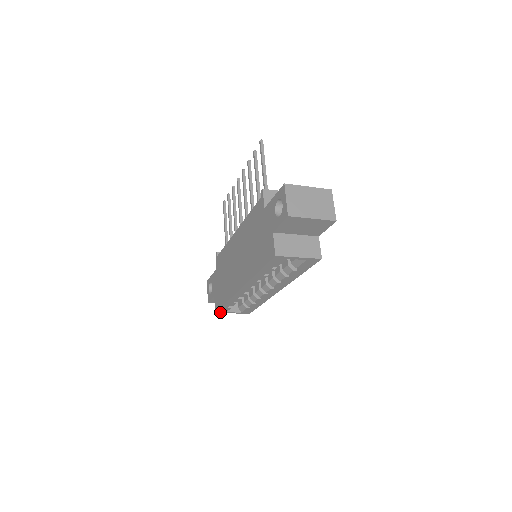
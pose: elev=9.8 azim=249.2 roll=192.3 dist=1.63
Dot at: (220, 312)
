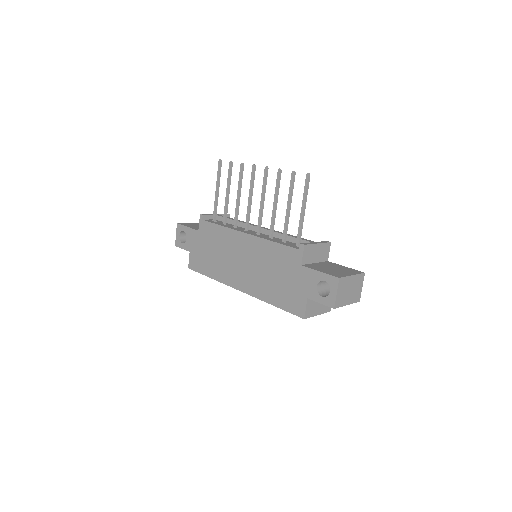
Dot at: occluded
